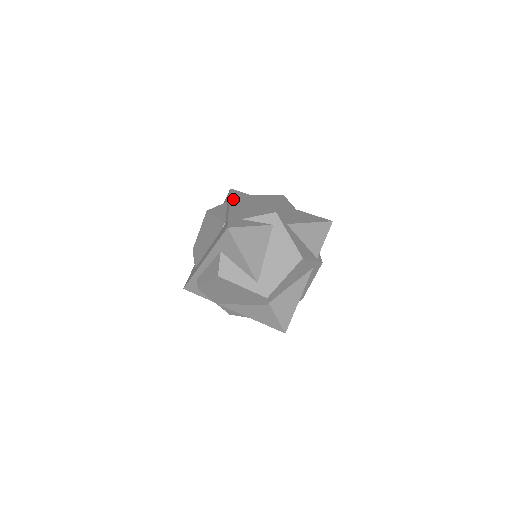
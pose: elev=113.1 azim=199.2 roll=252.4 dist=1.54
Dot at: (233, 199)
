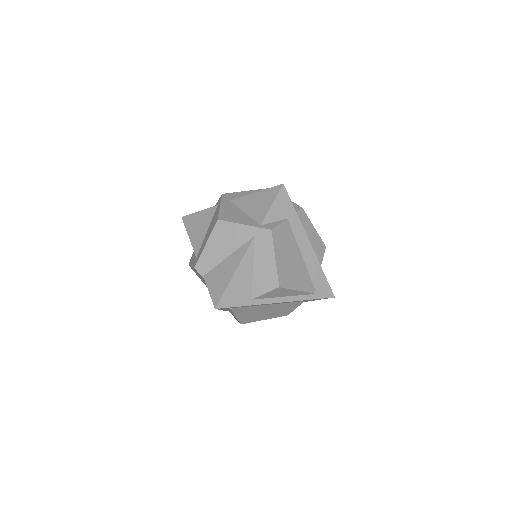
Dot at: occluded
